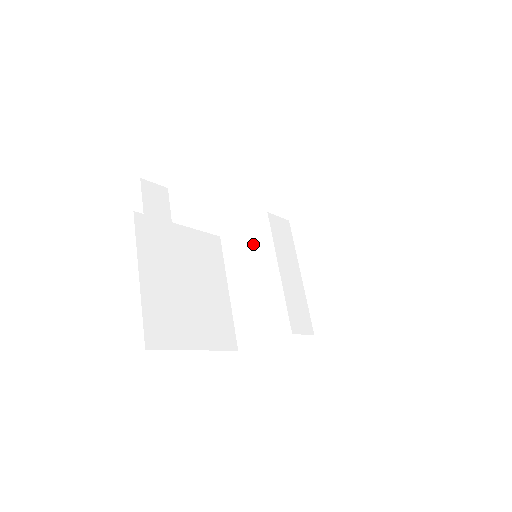
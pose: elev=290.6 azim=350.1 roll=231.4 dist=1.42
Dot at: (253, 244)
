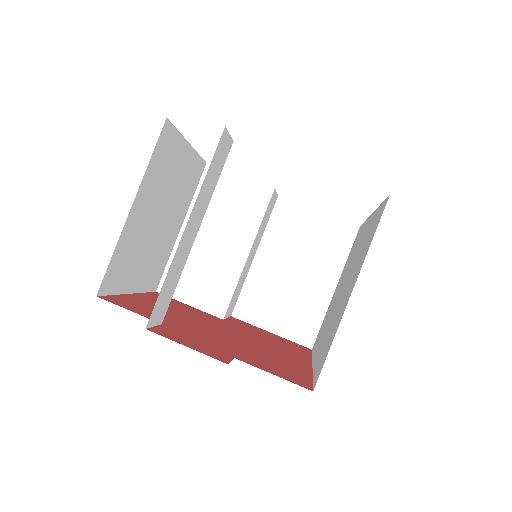
Dot at: (239, 205)
